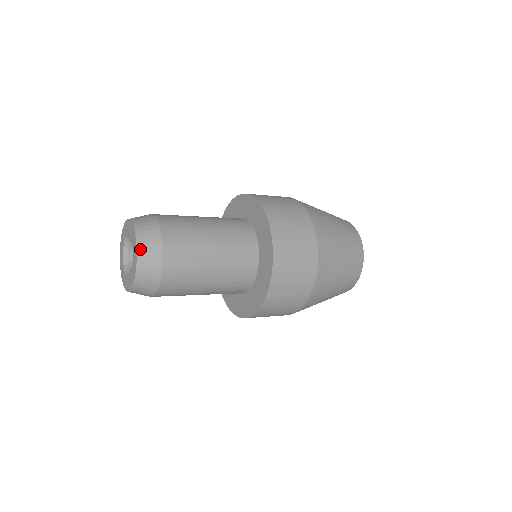
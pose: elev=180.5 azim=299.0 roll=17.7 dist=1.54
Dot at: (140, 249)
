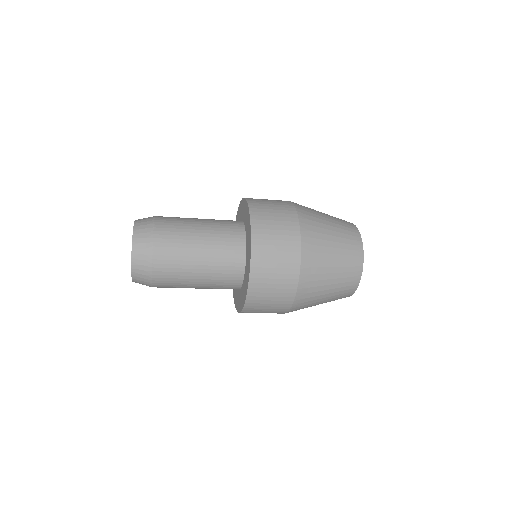
Dot at: (137, 220)
